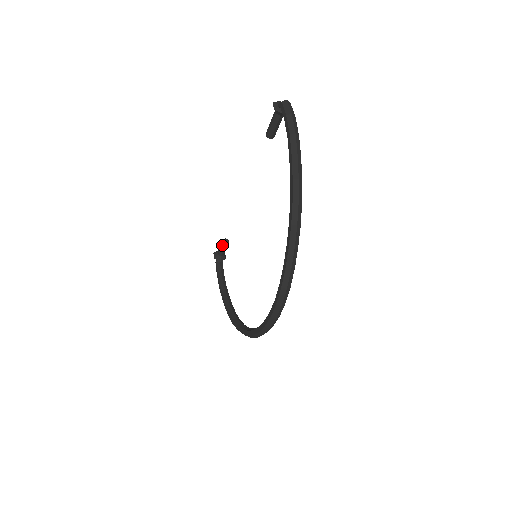
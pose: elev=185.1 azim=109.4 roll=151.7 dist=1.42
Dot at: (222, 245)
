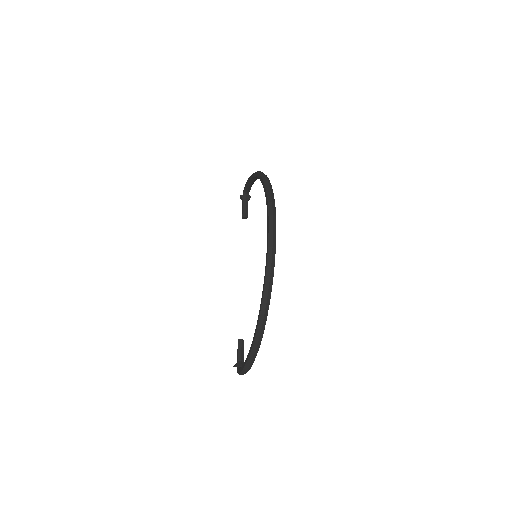
Dot at: (238, 344)
